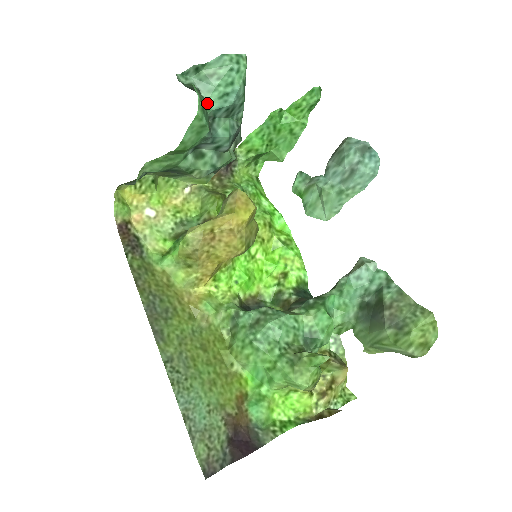
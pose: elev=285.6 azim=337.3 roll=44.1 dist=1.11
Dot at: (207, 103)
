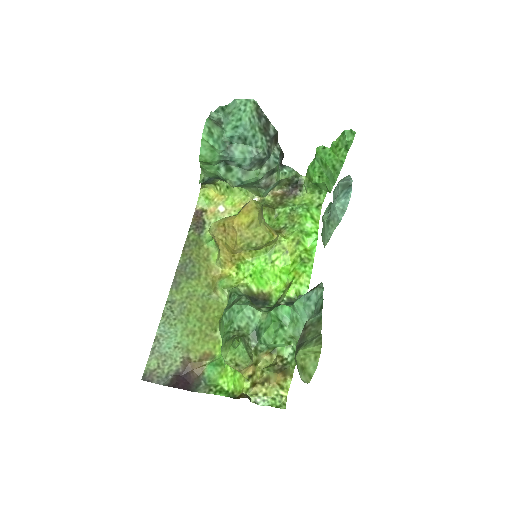
Dot at: (224, 132)
